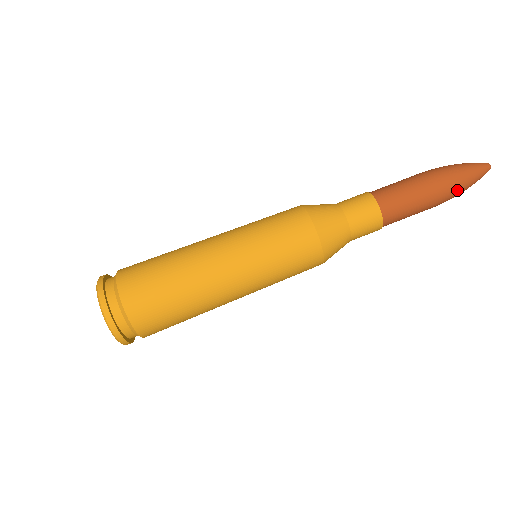
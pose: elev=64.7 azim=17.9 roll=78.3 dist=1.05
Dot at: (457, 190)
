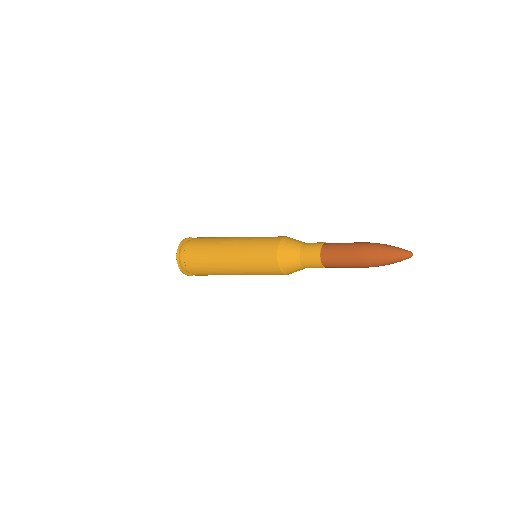
Dot at: (378, 266)
